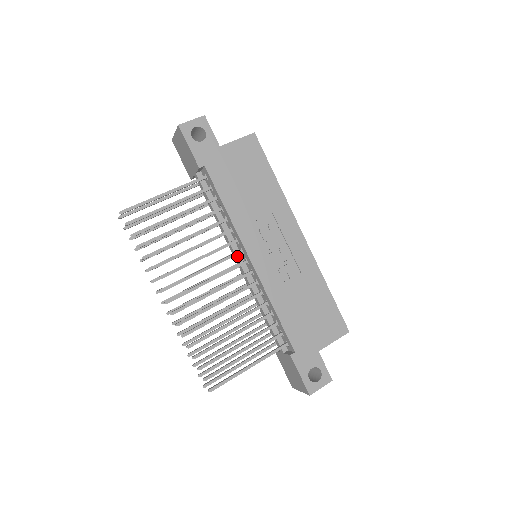
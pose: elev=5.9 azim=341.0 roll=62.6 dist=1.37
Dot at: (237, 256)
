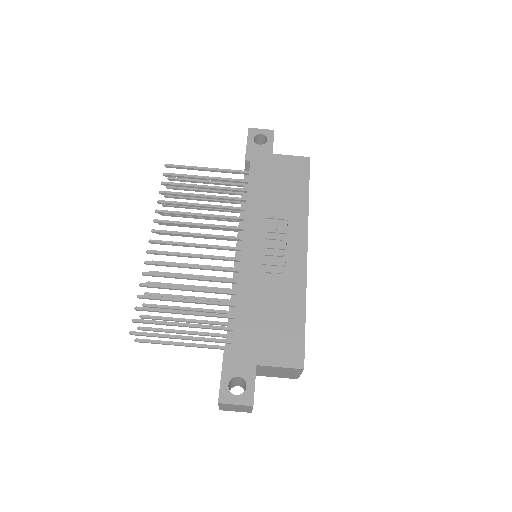
Dot at: (237, 245)
